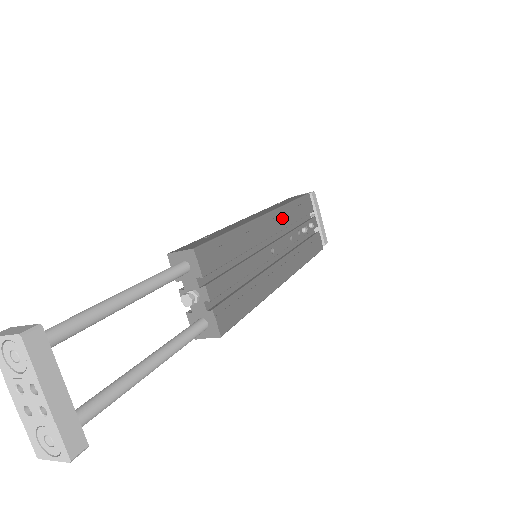
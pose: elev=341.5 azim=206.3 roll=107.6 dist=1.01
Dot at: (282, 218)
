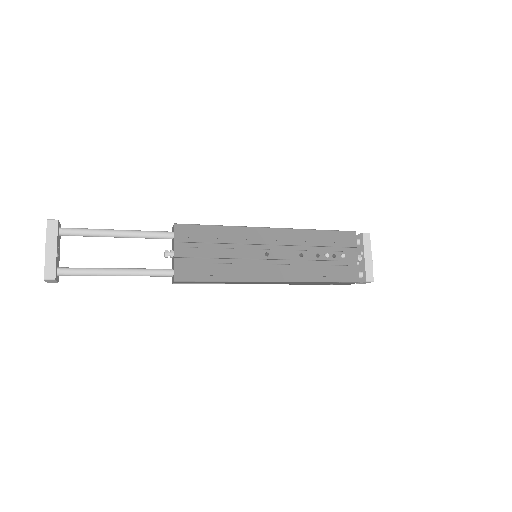
Dot at: (295, 237)
